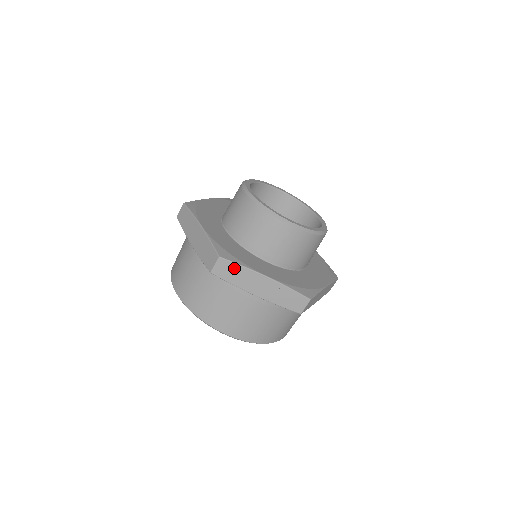
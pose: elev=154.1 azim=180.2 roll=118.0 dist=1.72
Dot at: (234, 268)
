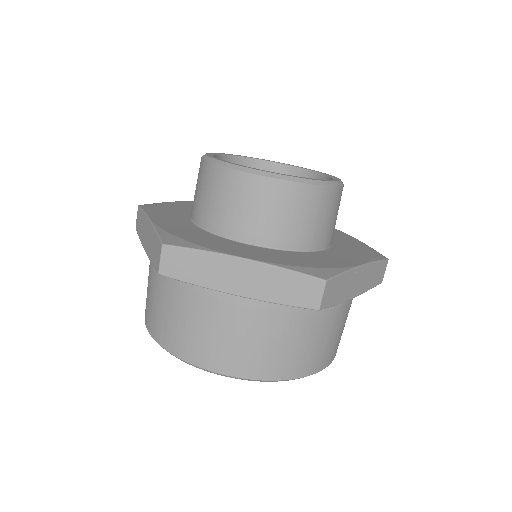
Dot at: (338, 282)
